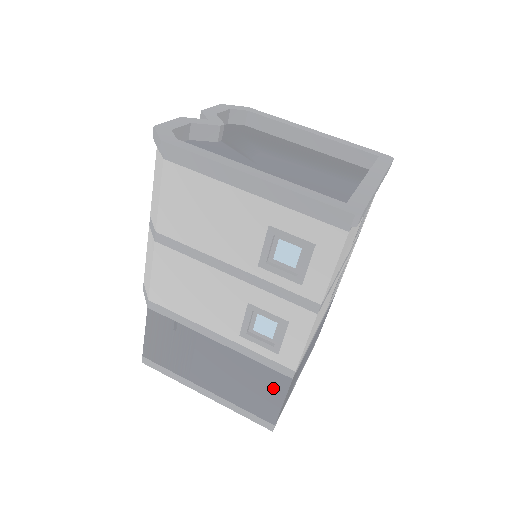
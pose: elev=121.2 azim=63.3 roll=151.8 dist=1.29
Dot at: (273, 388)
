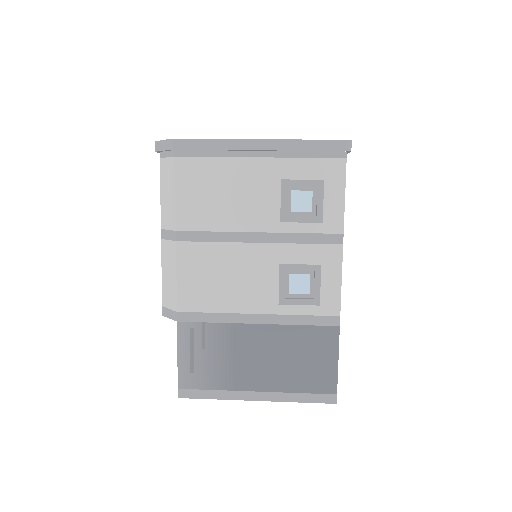
Dot at: (324, 348)
